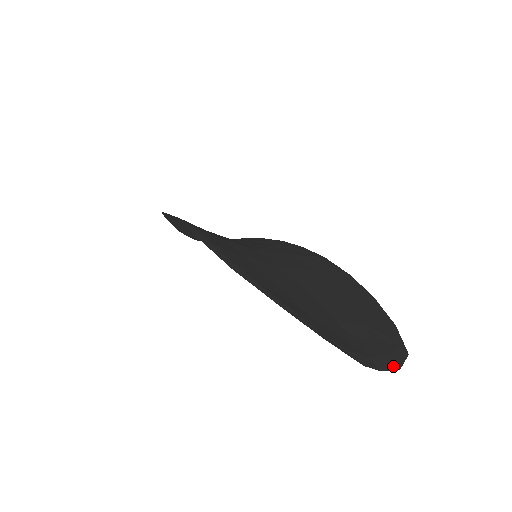
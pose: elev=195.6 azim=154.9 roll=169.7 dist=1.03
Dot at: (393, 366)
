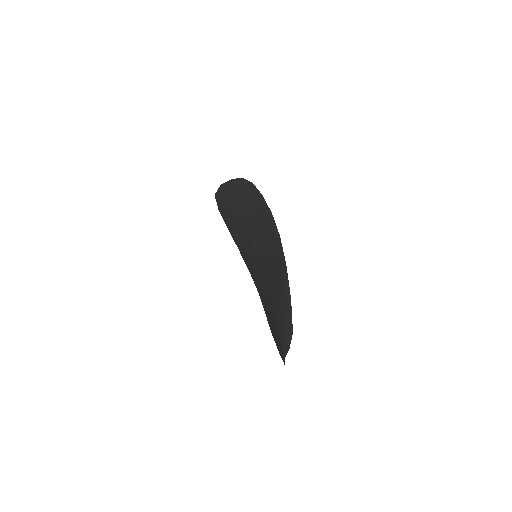
Dot at: occluded
